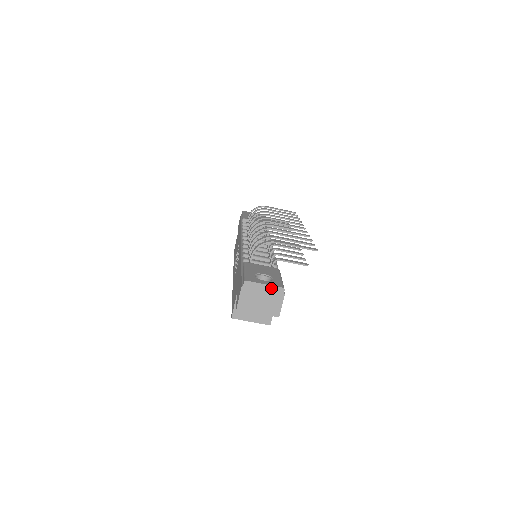
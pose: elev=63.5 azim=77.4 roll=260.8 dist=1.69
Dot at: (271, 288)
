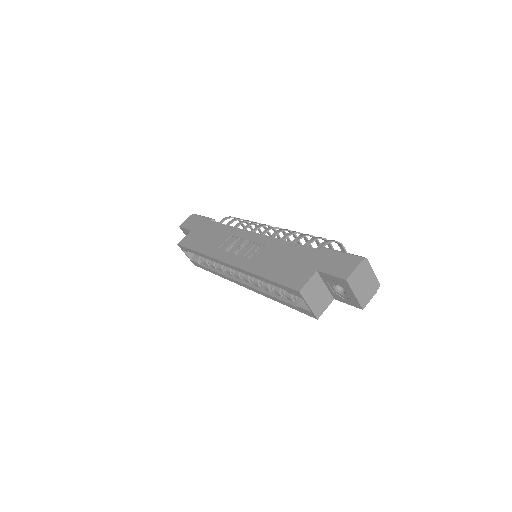
Dot at: (375, 278)
